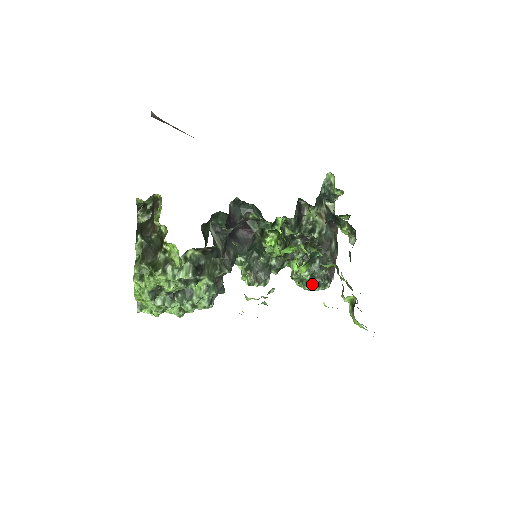
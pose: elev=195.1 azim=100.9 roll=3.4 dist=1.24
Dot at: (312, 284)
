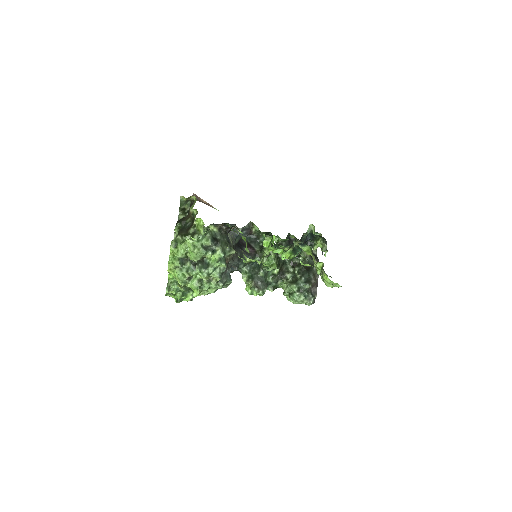
Dot at: (299, 296)
